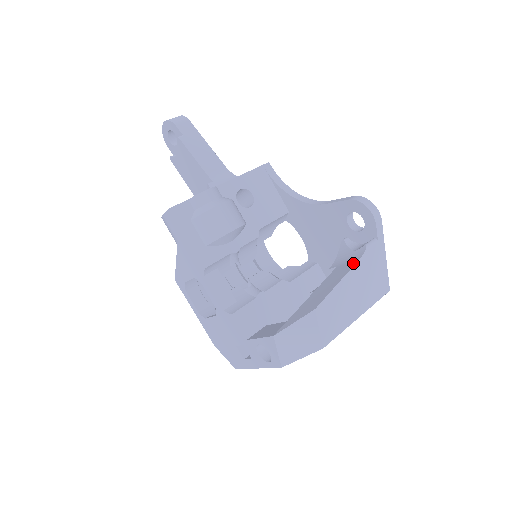
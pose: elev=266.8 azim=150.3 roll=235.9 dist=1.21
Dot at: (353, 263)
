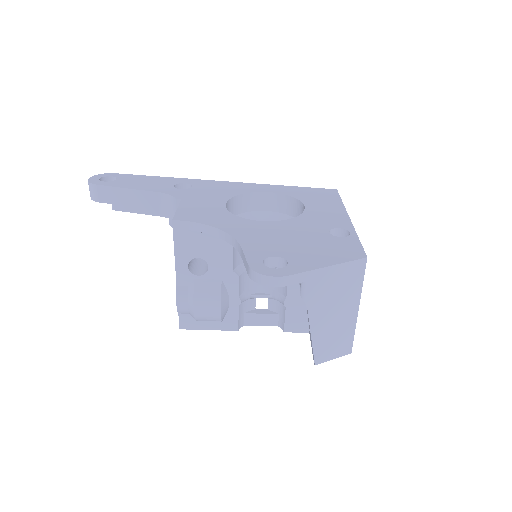
Dot at: occluded
